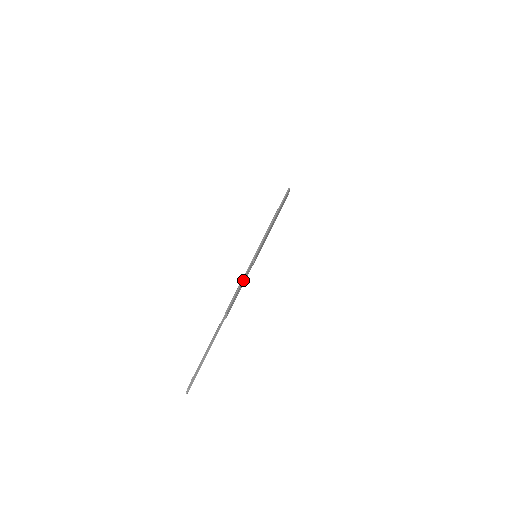
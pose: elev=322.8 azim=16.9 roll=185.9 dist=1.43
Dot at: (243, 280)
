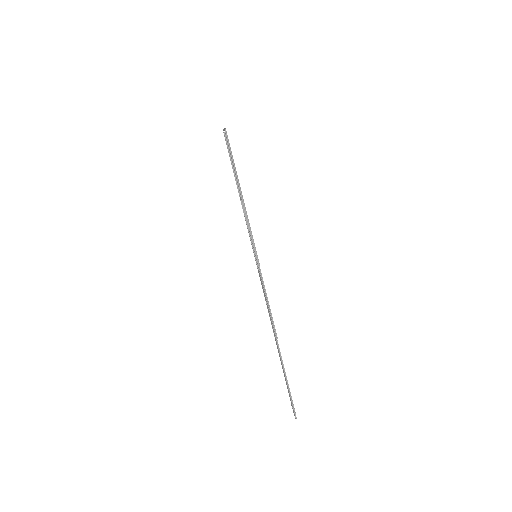
Dot at: occluded
